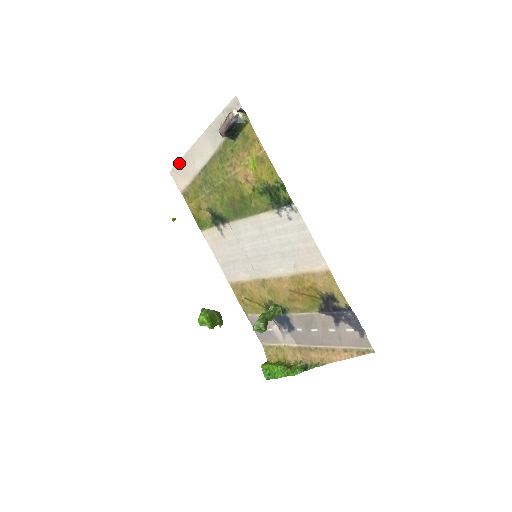
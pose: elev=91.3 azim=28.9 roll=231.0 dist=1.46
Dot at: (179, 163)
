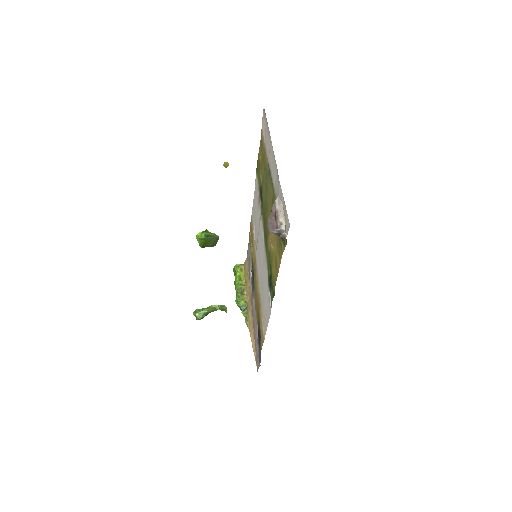
Dot at: (267, 124)
